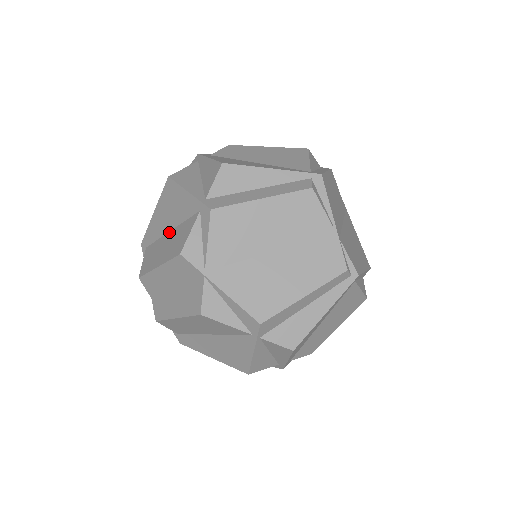
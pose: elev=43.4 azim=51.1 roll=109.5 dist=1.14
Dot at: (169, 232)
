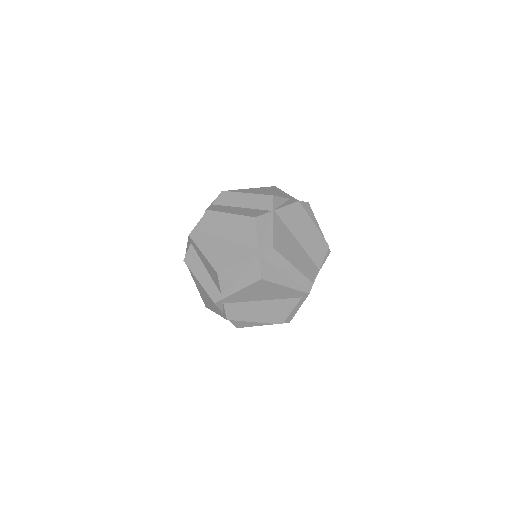
Dot at: occluded
